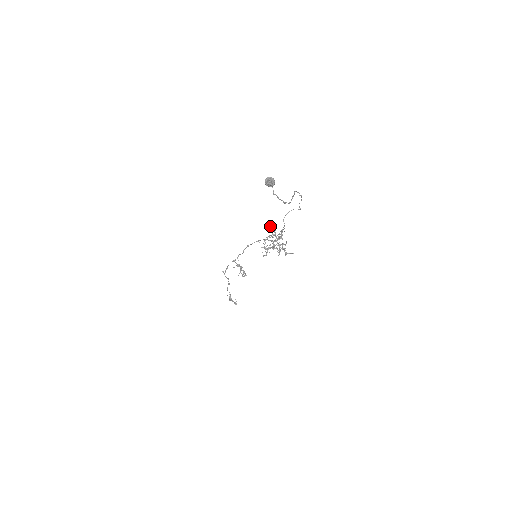
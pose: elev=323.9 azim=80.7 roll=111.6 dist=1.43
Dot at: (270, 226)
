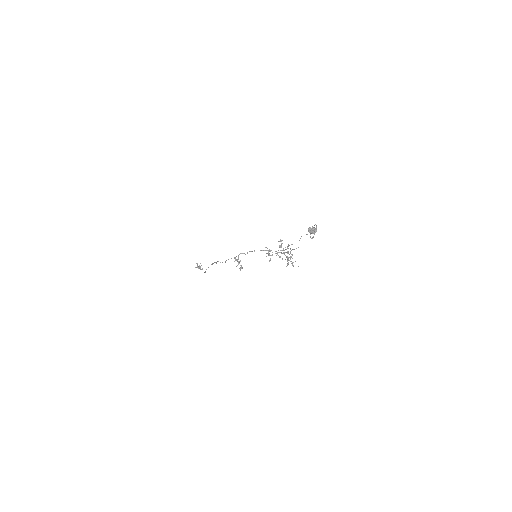
Dot at: occluded
